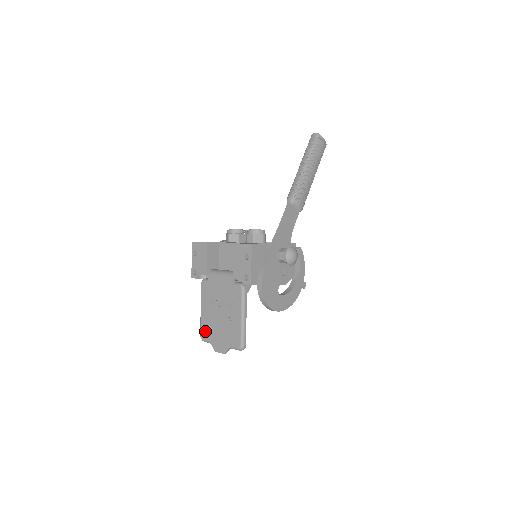
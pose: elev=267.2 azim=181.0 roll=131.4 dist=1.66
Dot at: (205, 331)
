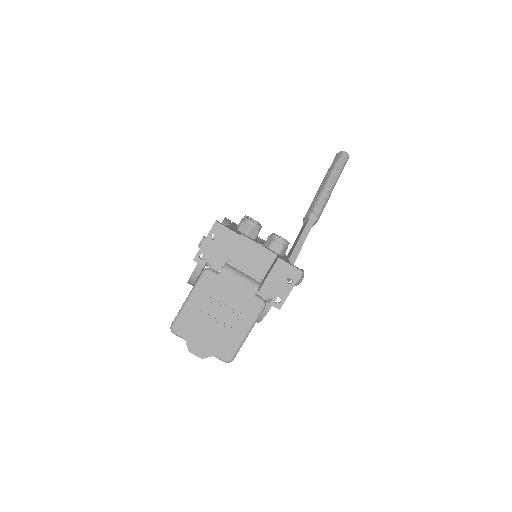
Dot at: (184, 325)
